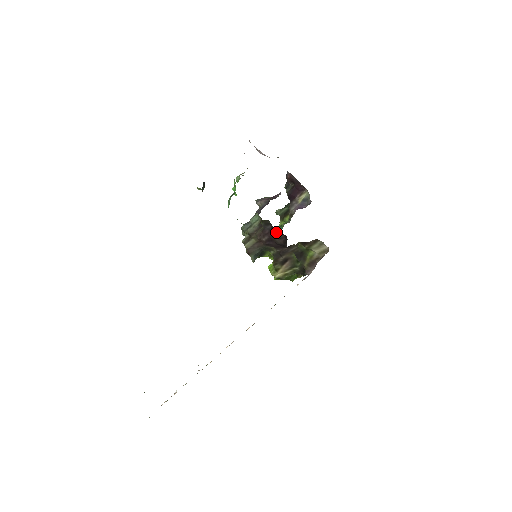
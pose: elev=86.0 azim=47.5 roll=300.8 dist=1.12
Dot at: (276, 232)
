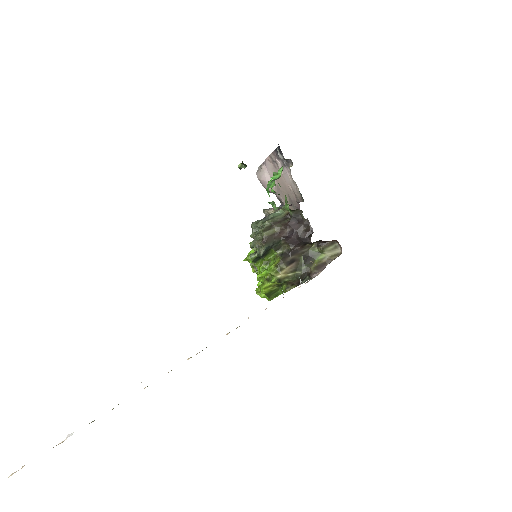
Dot at: (304, 224)
